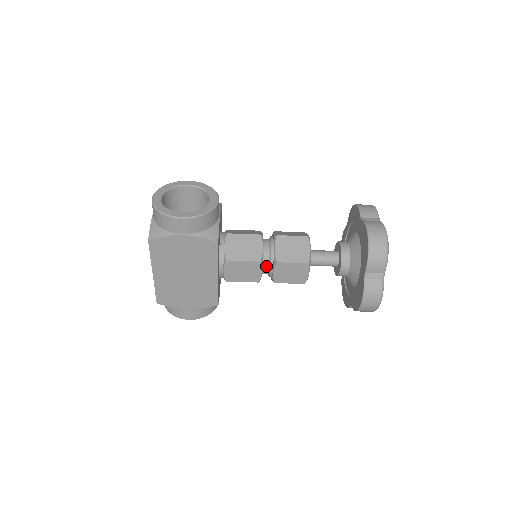
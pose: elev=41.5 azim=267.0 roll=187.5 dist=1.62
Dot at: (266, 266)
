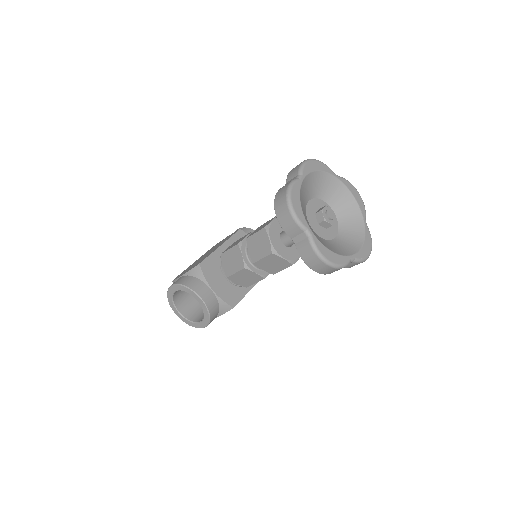
Dot at: occluded
